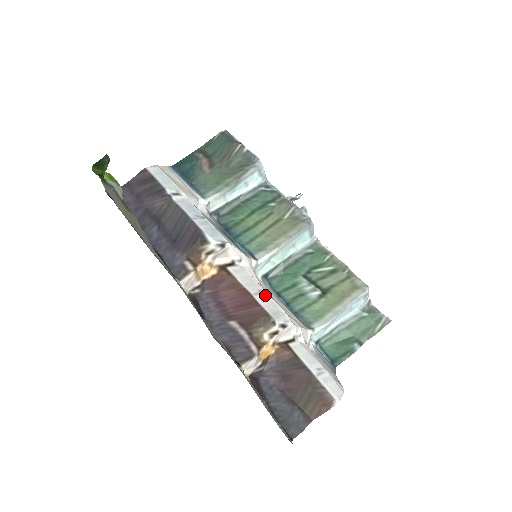
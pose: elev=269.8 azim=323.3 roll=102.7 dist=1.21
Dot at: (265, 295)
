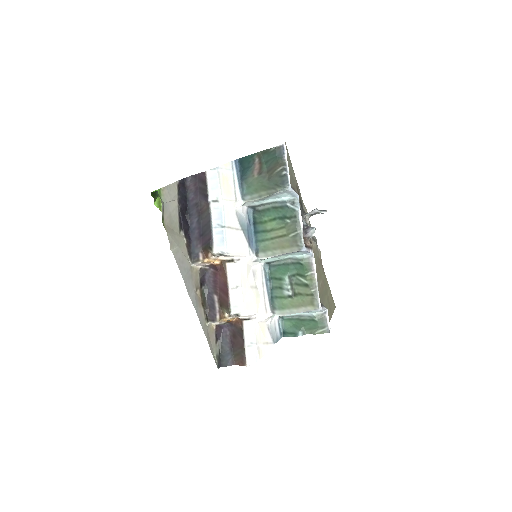
Dot at: (239, 291)
